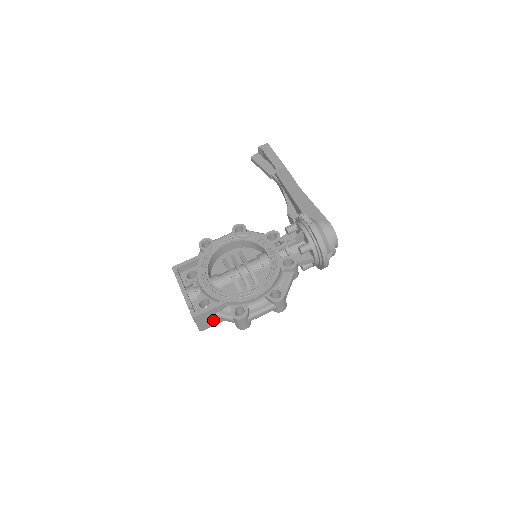
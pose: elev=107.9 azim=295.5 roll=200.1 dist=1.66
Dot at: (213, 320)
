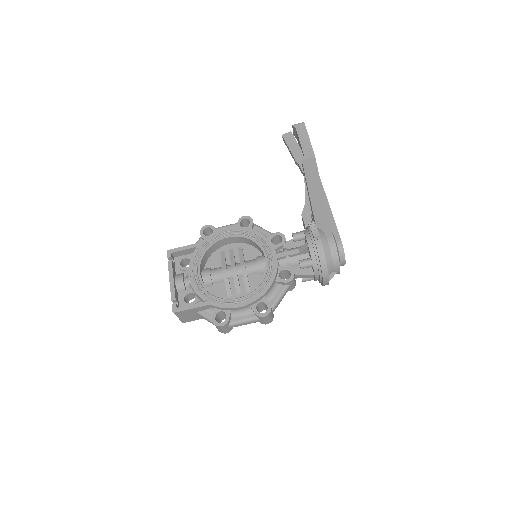
Dot at: (196, 316)
